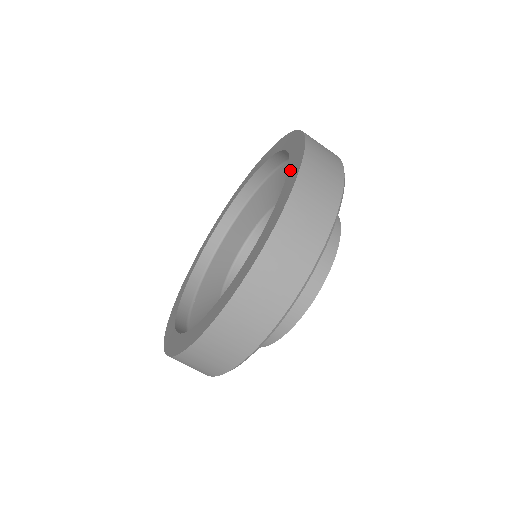
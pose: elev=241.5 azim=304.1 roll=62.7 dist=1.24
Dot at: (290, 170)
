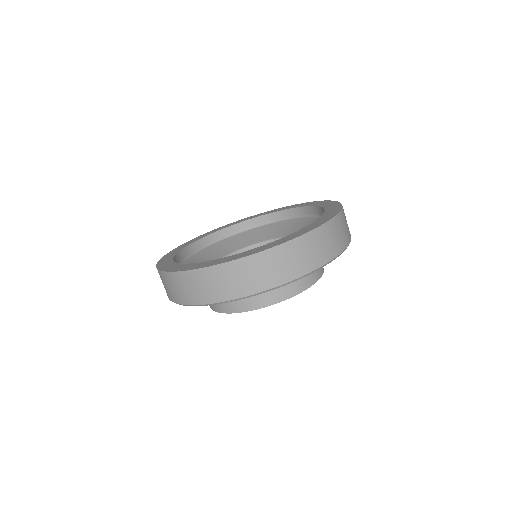
Dot at: (306, 205)
